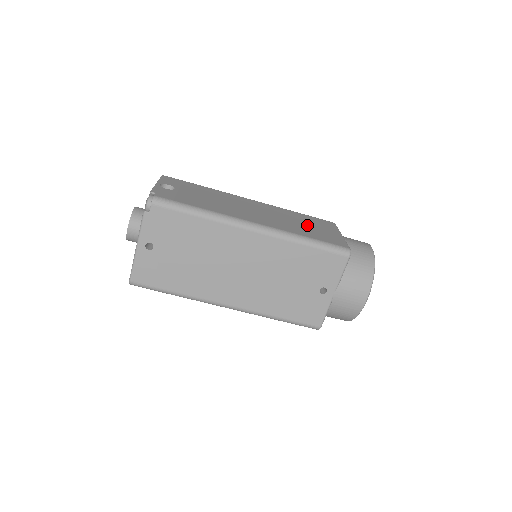
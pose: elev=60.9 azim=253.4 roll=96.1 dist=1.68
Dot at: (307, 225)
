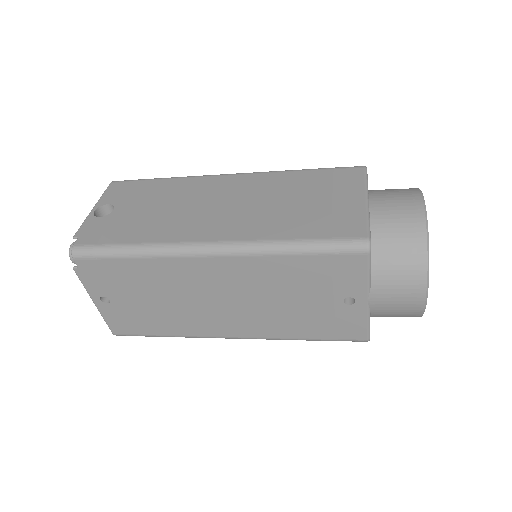
Dot at: (305, 202)
